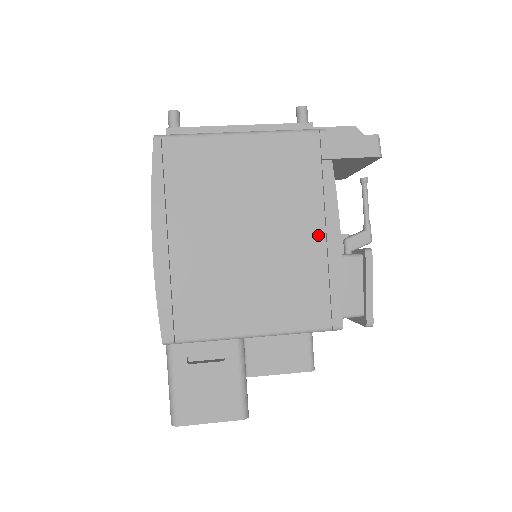
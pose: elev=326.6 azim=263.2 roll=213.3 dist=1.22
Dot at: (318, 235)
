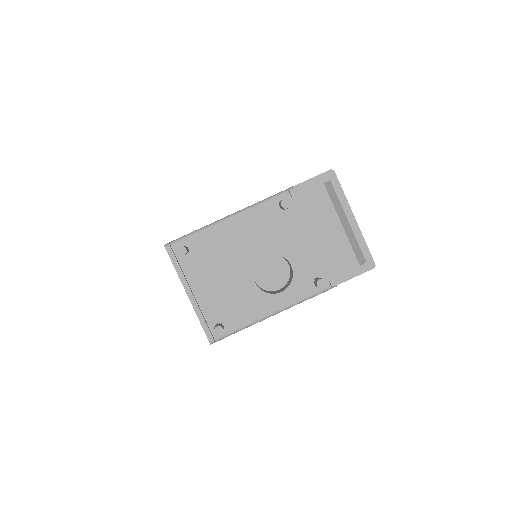
Dot at: occluded
